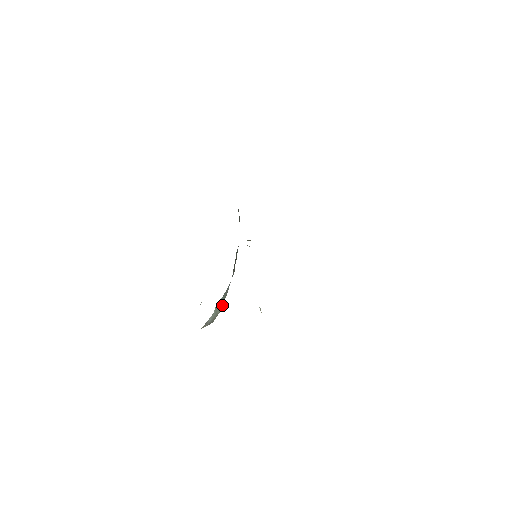
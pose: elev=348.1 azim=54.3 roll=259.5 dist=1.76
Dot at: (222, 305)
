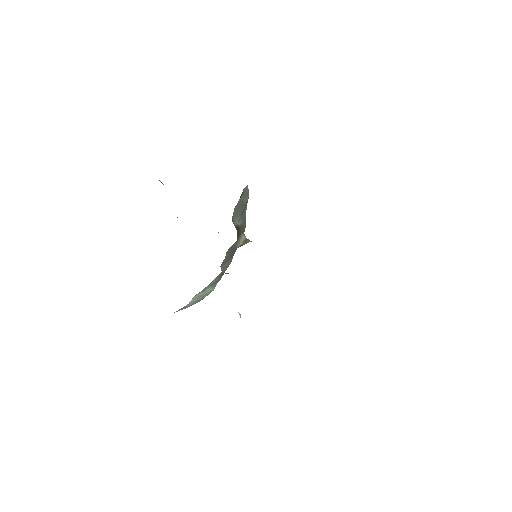
Dot at: (210, 291)
